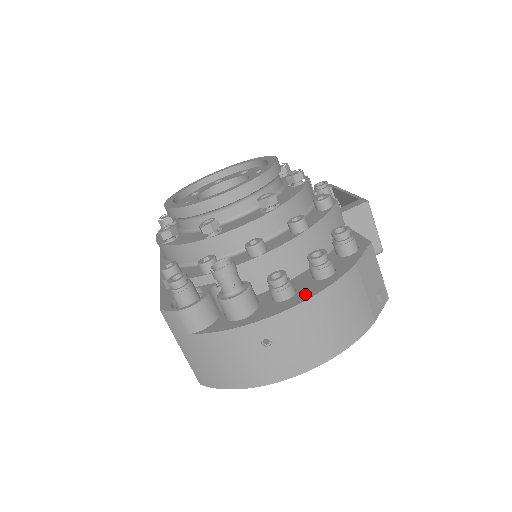
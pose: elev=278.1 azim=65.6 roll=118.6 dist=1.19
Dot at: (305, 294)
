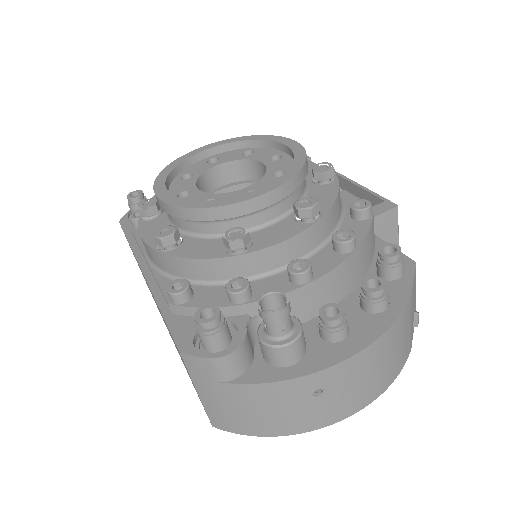
Dot at: (365, 334)
